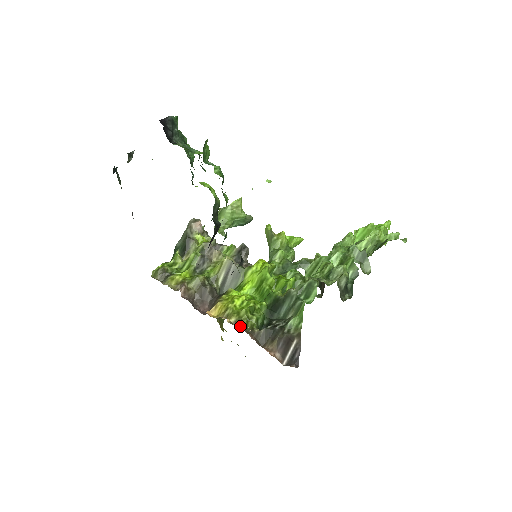
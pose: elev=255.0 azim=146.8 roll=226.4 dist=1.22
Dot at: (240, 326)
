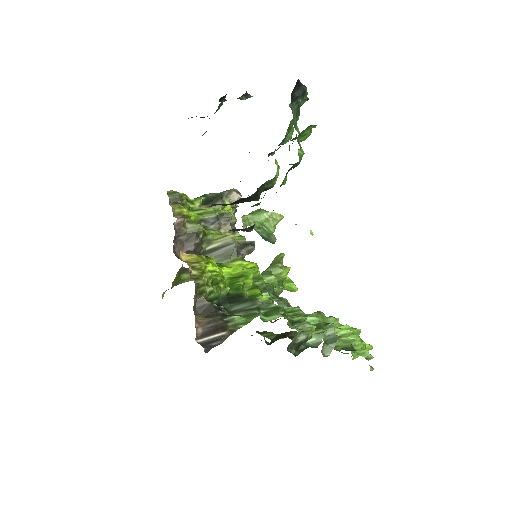
Dot at: (195, 281)
